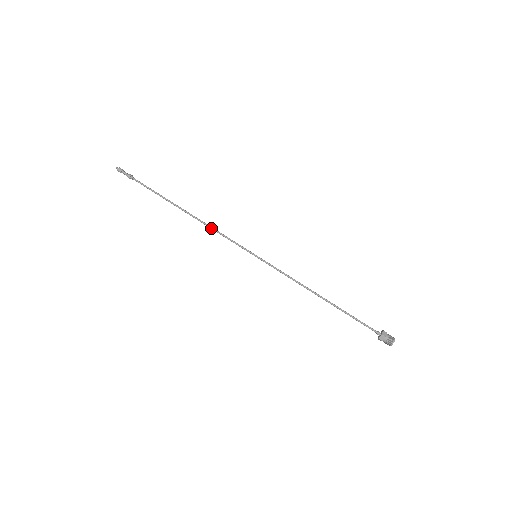
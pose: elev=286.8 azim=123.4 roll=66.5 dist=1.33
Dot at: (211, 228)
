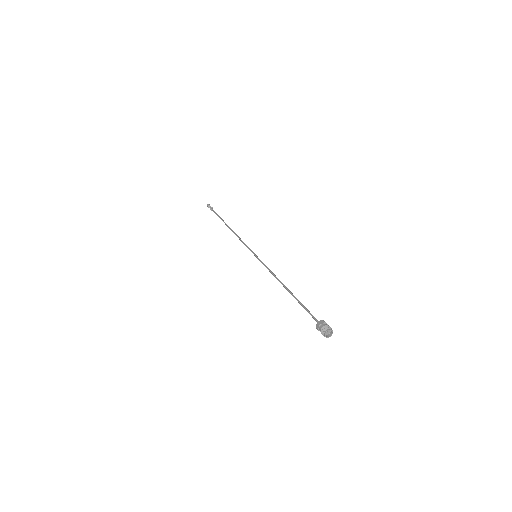
Dot at: (238, 237)
